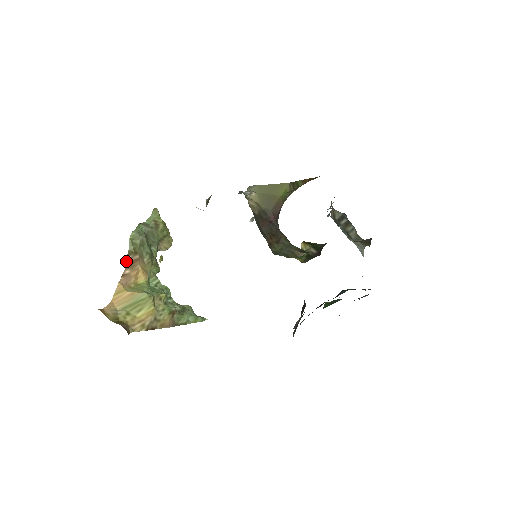
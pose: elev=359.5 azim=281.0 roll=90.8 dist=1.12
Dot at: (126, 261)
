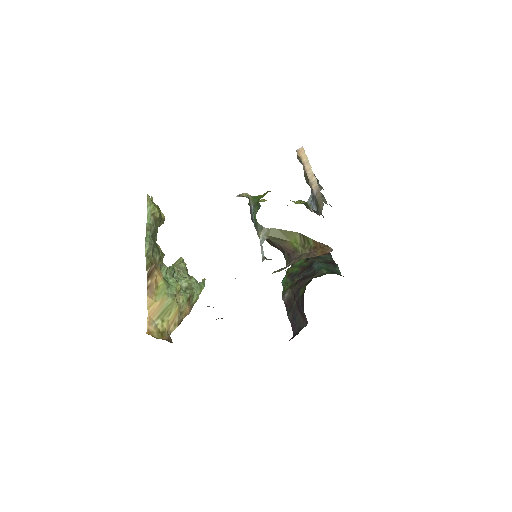
Dot at: (147, 274)
